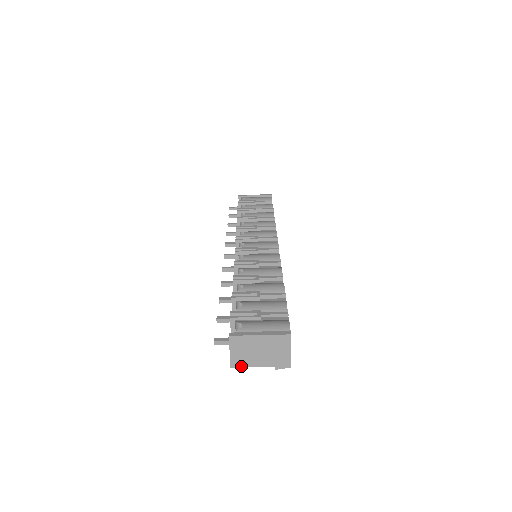
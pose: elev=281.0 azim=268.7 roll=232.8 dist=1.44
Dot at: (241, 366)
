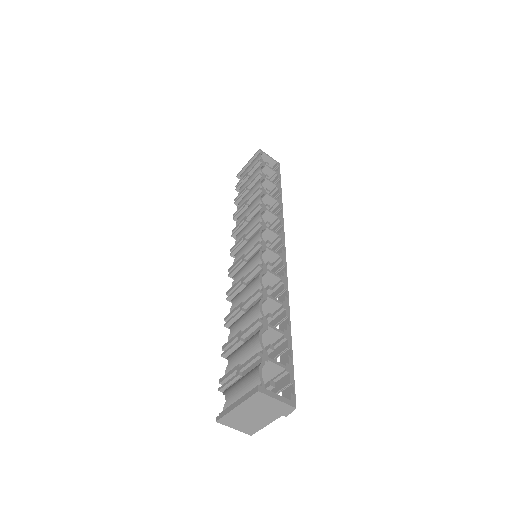
Dot at: (257, 430)
